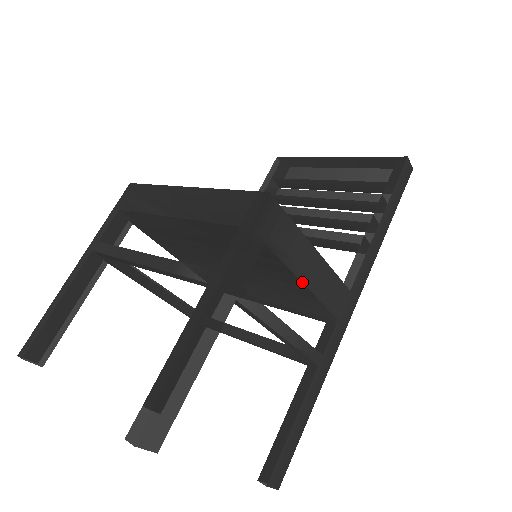
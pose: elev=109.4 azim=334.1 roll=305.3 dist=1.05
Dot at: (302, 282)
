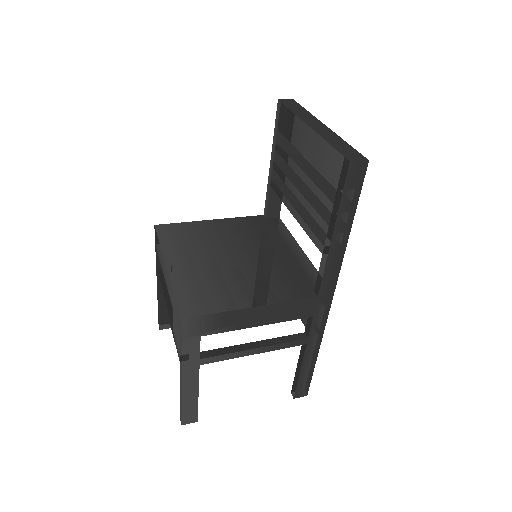
Dot at: occluded
